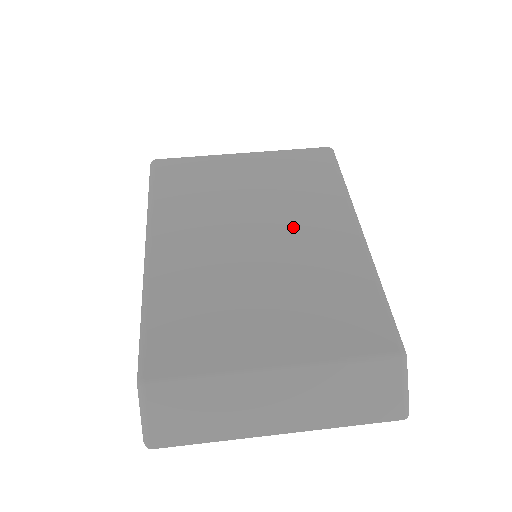
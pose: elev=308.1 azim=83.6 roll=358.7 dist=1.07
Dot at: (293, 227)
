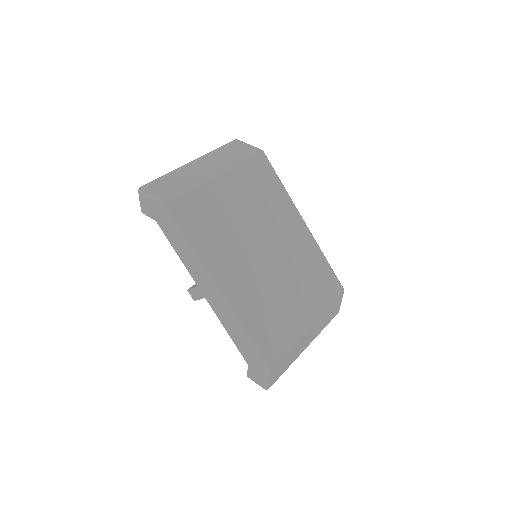
Dot at: (278, 234)
